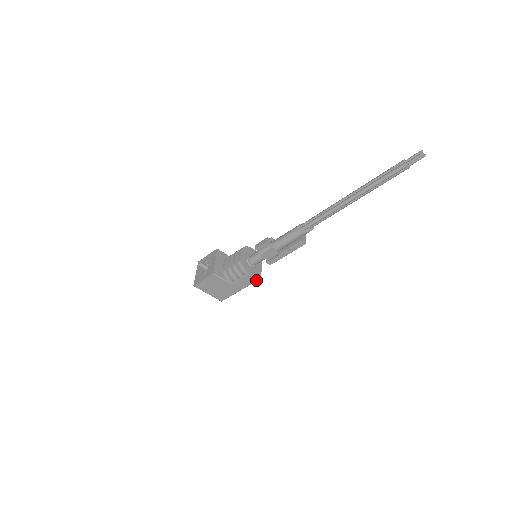
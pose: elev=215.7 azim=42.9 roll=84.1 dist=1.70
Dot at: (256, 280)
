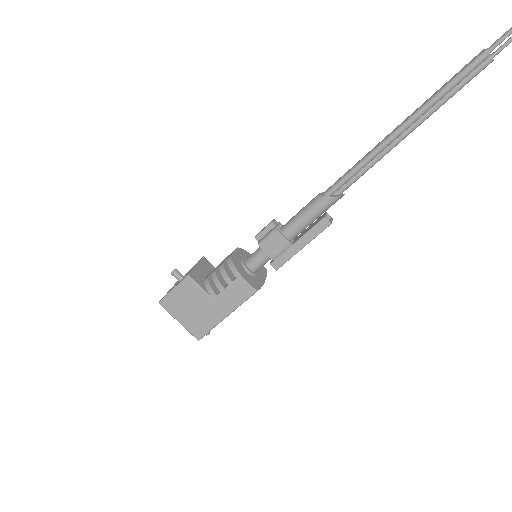
Dot at: (252, 292)
